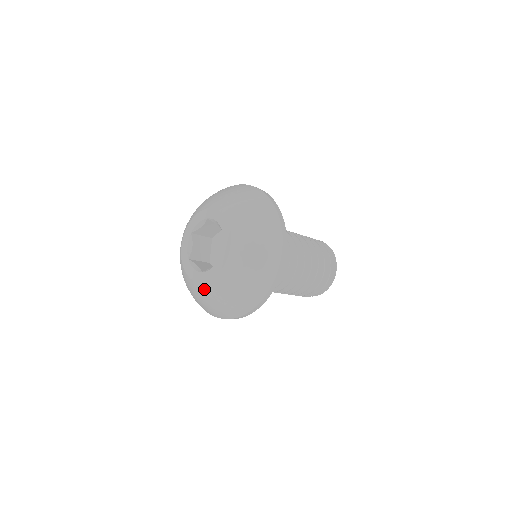
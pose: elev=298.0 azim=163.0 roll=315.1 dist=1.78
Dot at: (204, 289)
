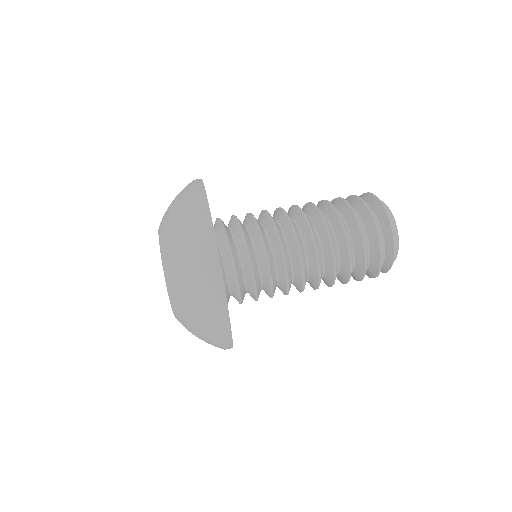
Dot at: (176, 309)
